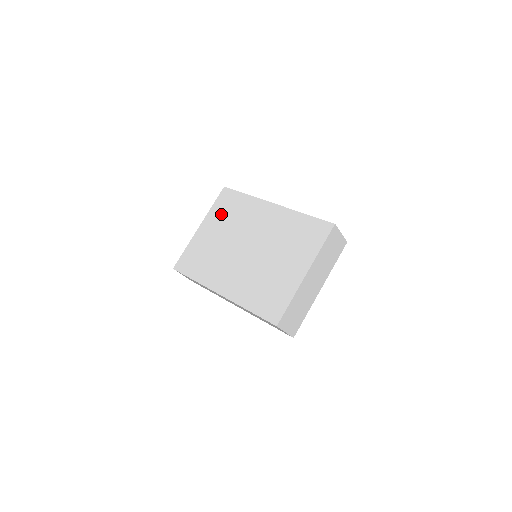
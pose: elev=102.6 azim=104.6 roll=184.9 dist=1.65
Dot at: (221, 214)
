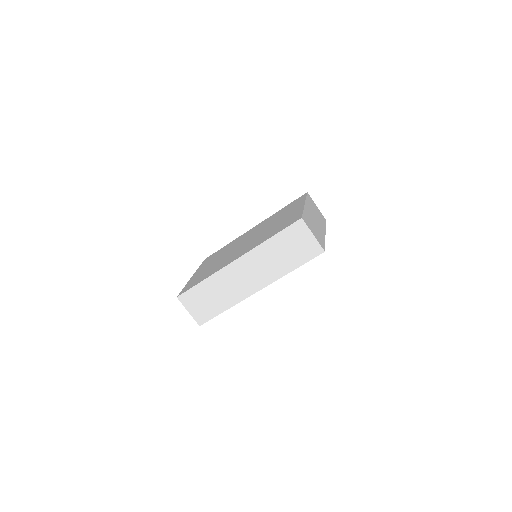
Dot at: (210, 260)
